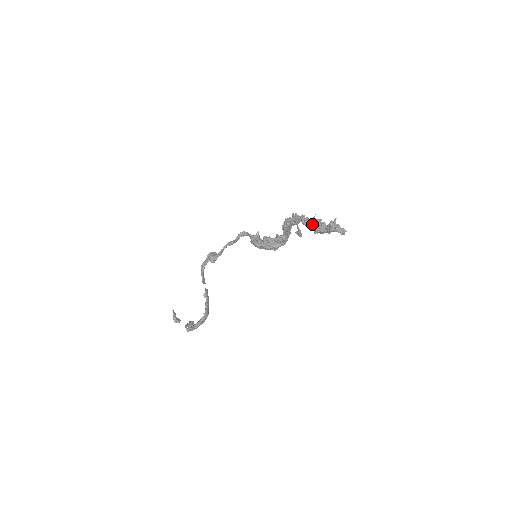
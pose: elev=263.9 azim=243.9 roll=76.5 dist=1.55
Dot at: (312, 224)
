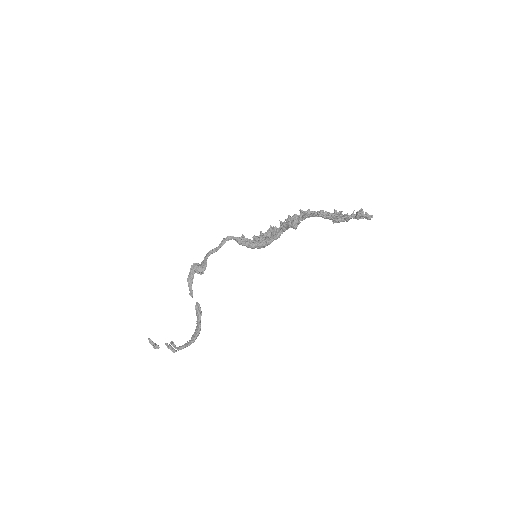
Dot at: (335, 216)
